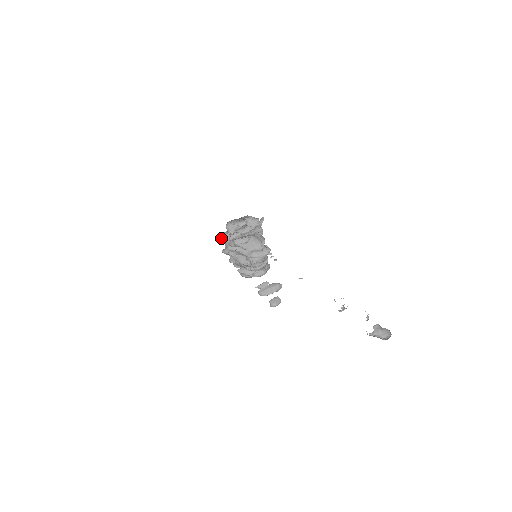
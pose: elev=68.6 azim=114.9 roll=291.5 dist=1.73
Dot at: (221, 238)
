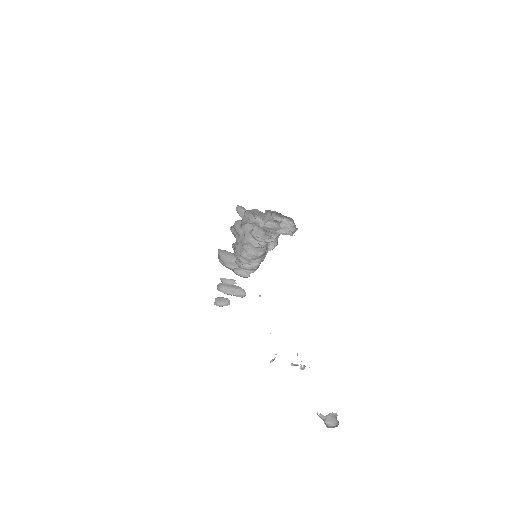
Dot at: (244, 215)
